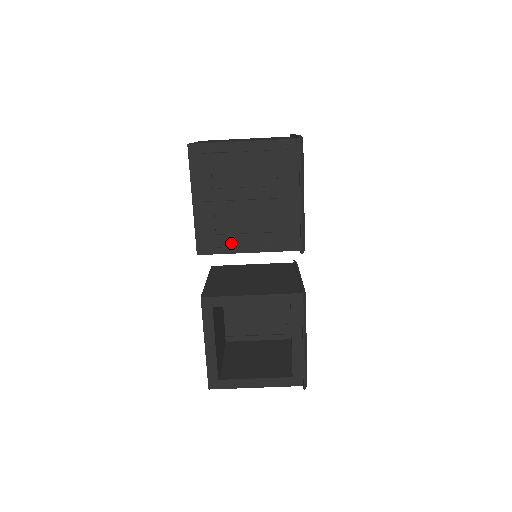
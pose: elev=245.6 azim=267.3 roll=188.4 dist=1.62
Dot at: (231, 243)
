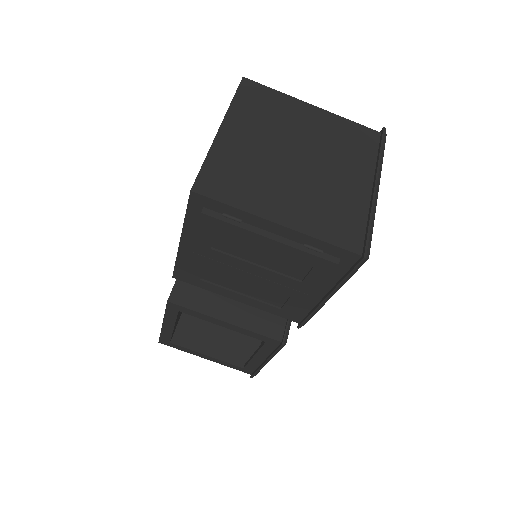
Dot at: (217, 292)
